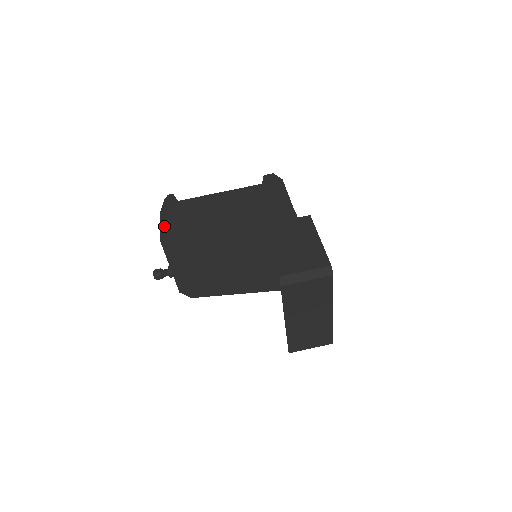
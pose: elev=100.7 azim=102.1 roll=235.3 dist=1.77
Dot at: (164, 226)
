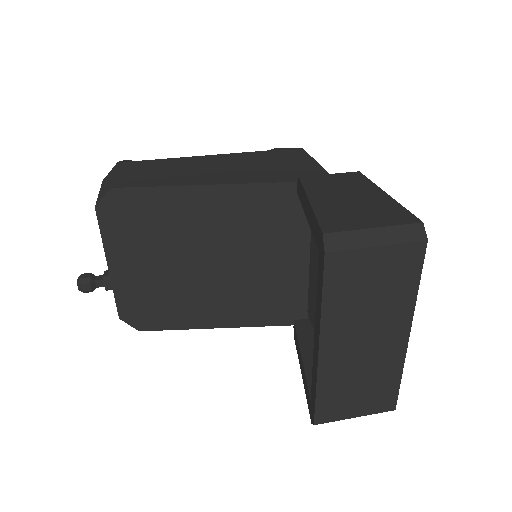
Dot at: (106, 186)
